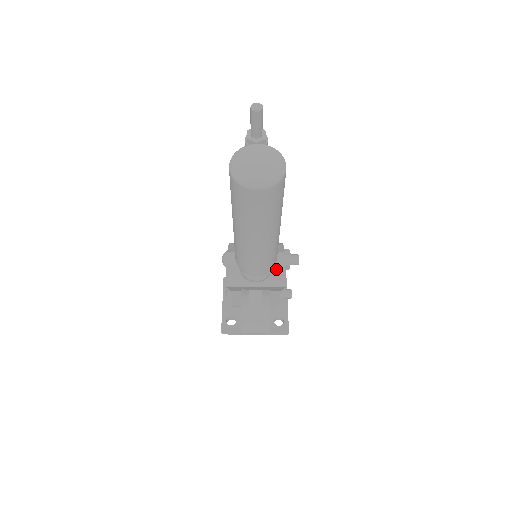
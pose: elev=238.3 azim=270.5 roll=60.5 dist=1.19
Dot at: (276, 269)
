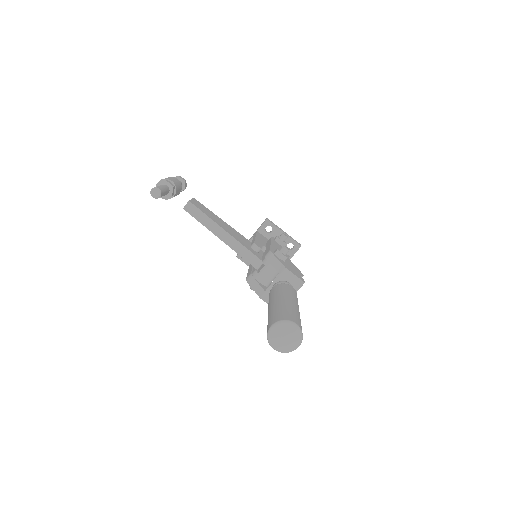
Dot at: (292, 281)
